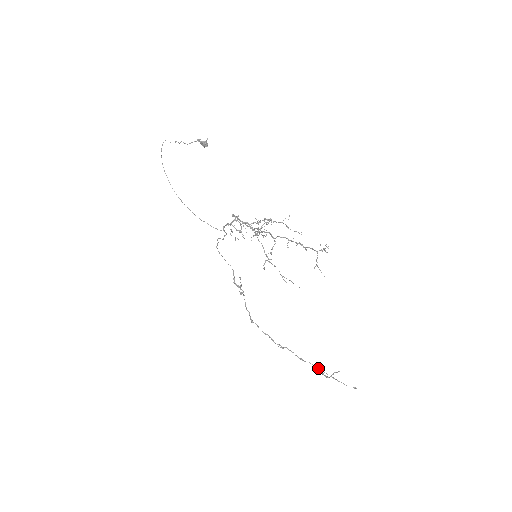
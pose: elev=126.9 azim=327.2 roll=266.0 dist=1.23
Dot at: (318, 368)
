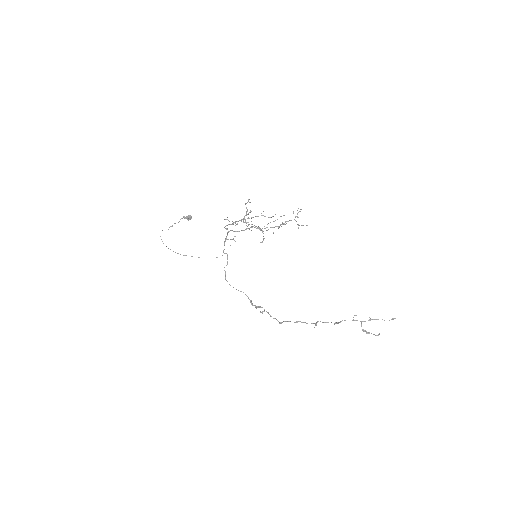
Dot at: (354, 320)
